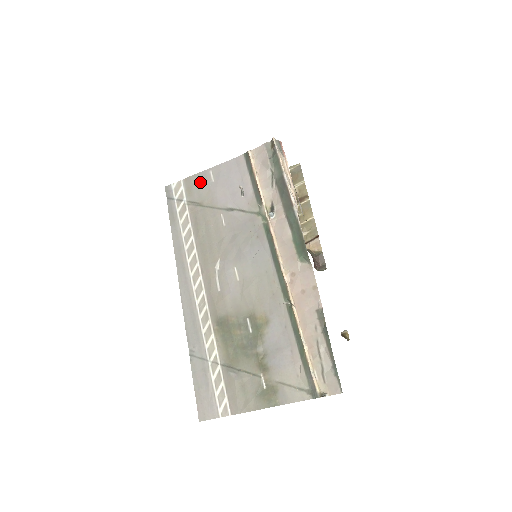
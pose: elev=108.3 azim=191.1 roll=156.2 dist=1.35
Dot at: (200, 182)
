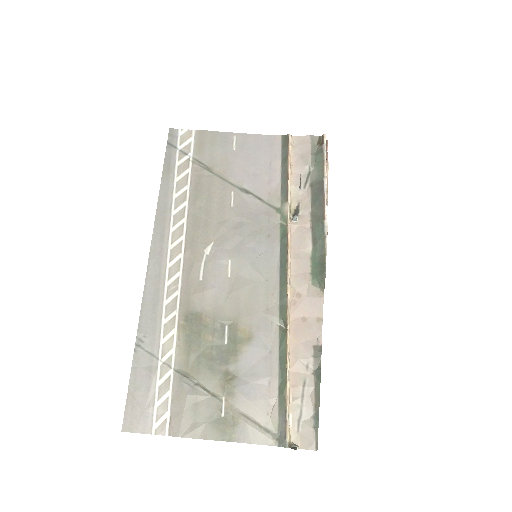
Dot at: (217, 143)
